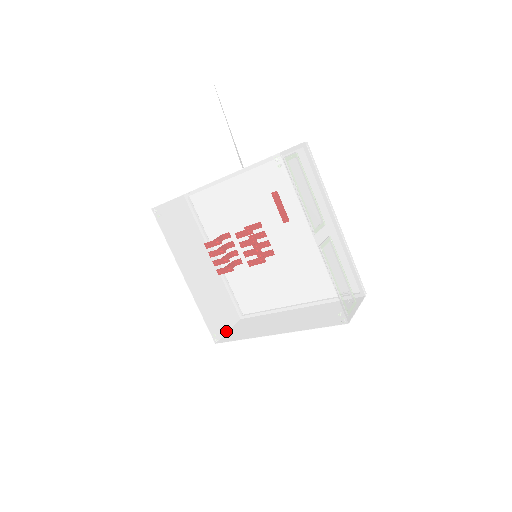
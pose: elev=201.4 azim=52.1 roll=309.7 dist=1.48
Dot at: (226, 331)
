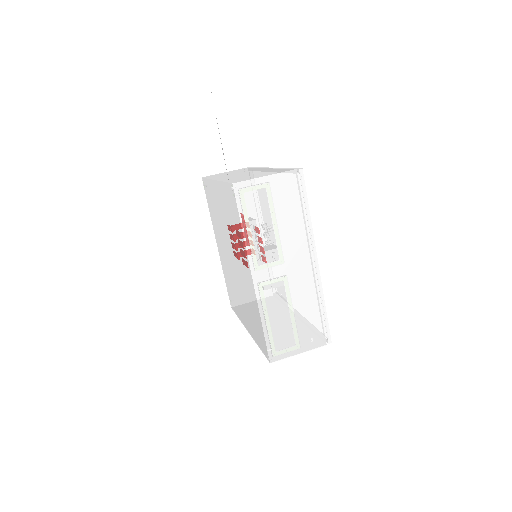
Dot at: (233, 303)
